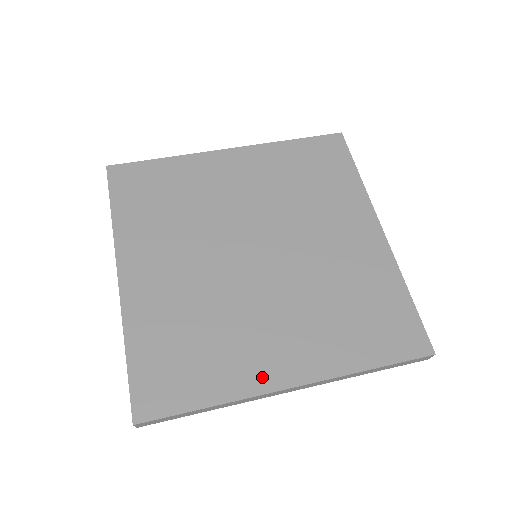
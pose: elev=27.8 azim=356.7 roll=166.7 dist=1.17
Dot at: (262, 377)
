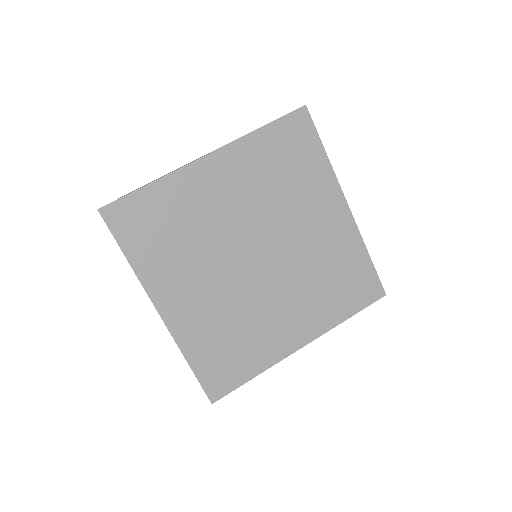
Dot at: (283, 348)
